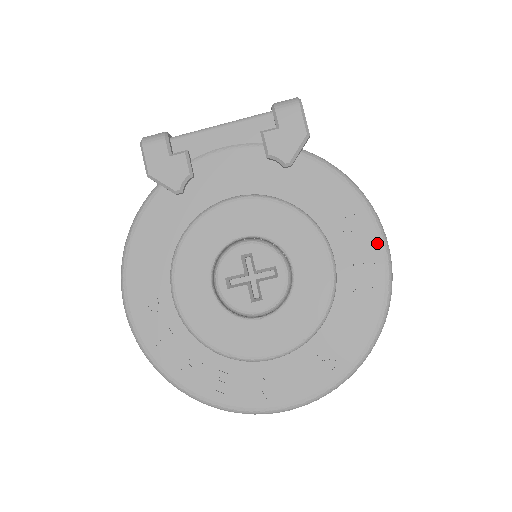
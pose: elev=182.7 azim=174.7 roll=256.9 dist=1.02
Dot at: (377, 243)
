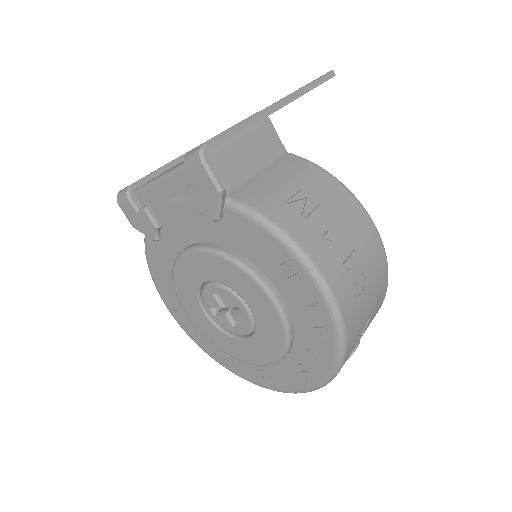
Dot at: (316, 292)
